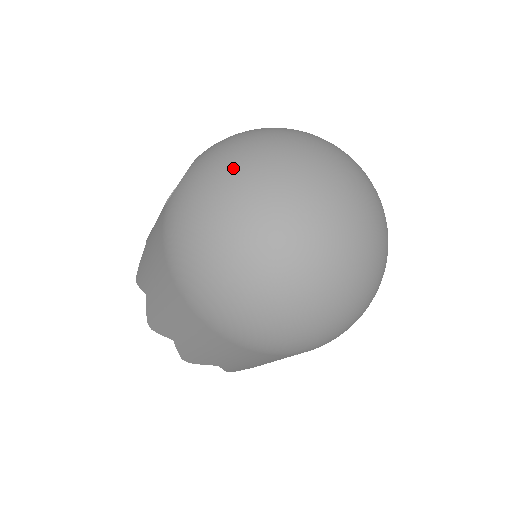
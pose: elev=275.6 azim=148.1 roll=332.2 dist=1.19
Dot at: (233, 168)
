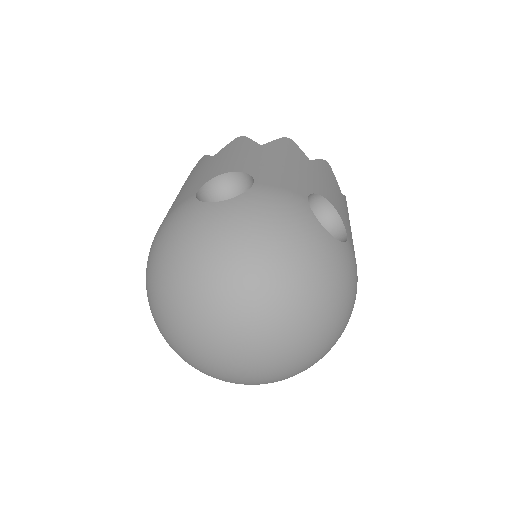
Dot at: (206, 265)
